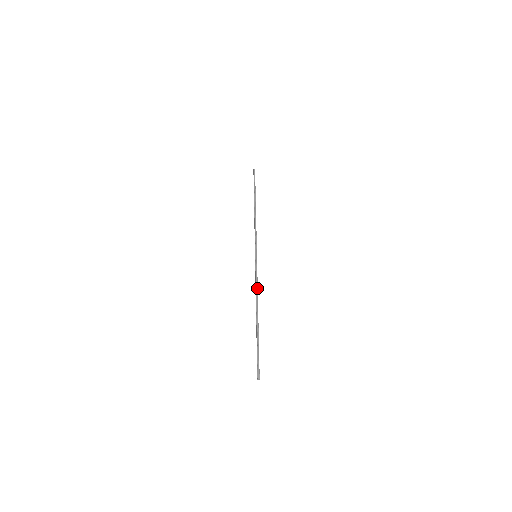
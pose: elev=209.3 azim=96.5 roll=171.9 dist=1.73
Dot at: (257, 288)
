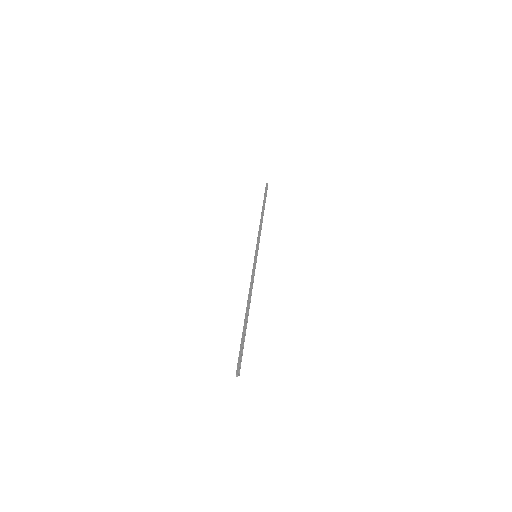
Dot at: occluded
